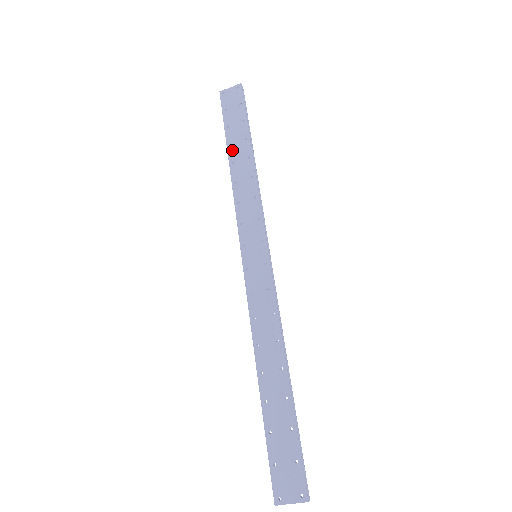
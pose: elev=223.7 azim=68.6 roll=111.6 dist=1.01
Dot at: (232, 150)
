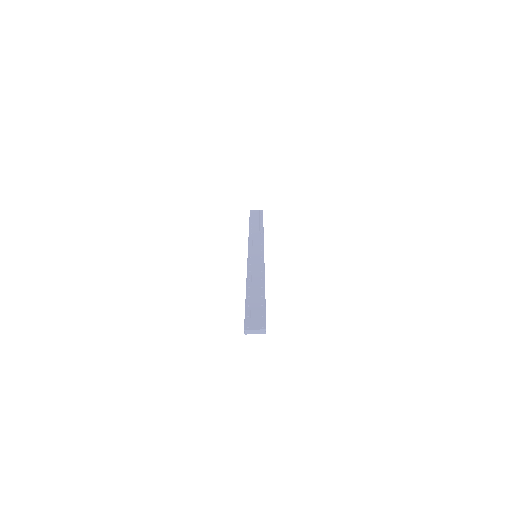
Dot at: (252, 225)
